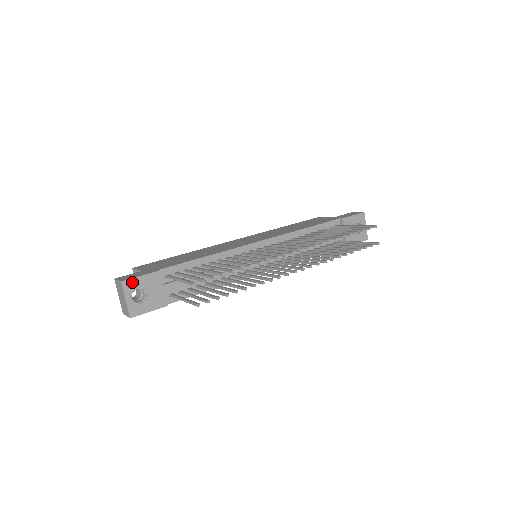
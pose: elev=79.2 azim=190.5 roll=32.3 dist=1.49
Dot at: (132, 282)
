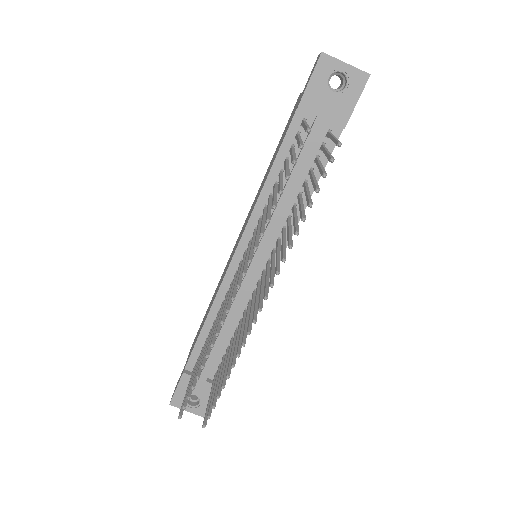
Dot at: (176, 398)
